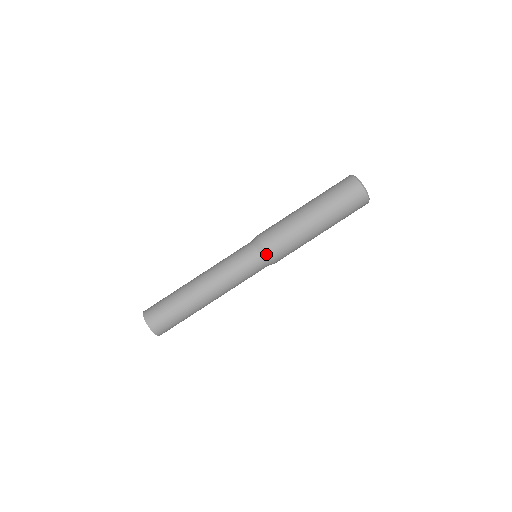
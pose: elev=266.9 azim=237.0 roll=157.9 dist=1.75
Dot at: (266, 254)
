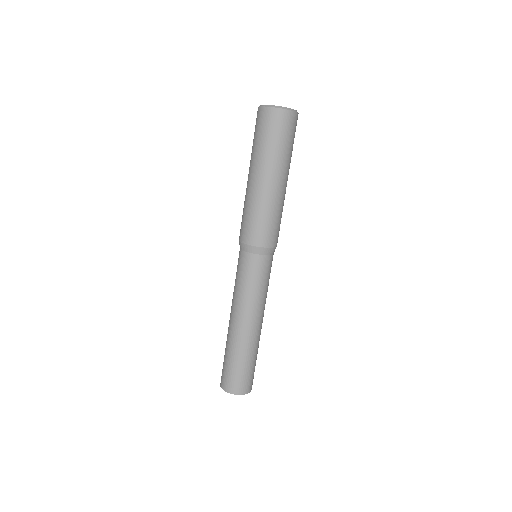
Dot at: (249, 247)
